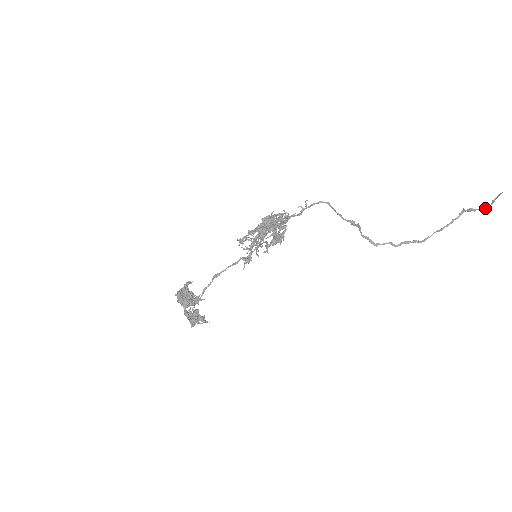
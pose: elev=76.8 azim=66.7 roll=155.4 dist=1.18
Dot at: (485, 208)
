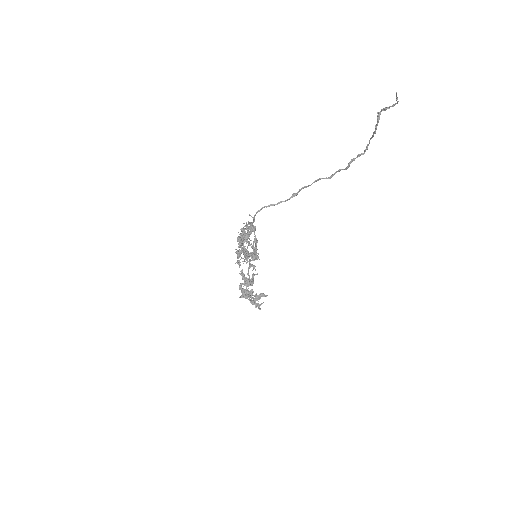
Dot at: occluded
